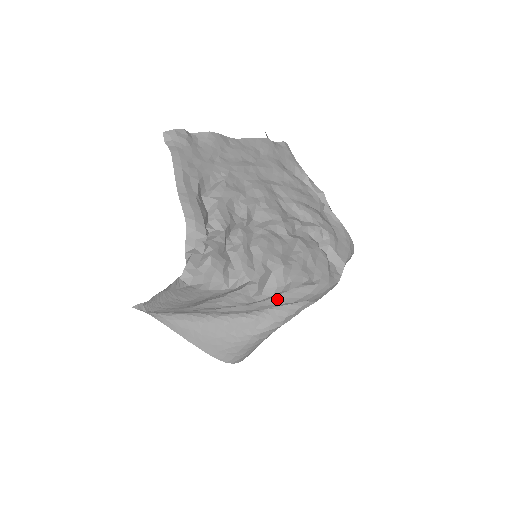
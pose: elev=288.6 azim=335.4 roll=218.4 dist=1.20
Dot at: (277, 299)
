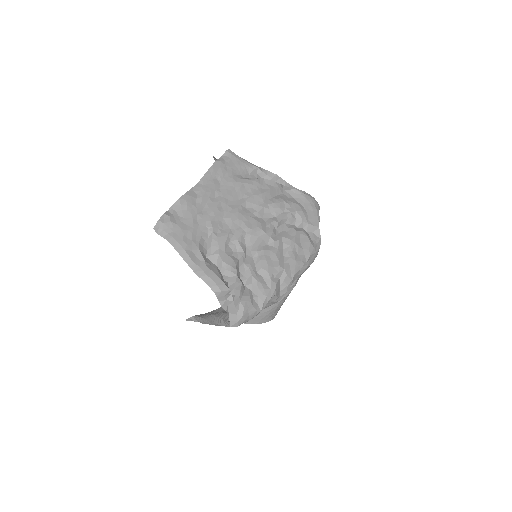
Dot at: occluded
